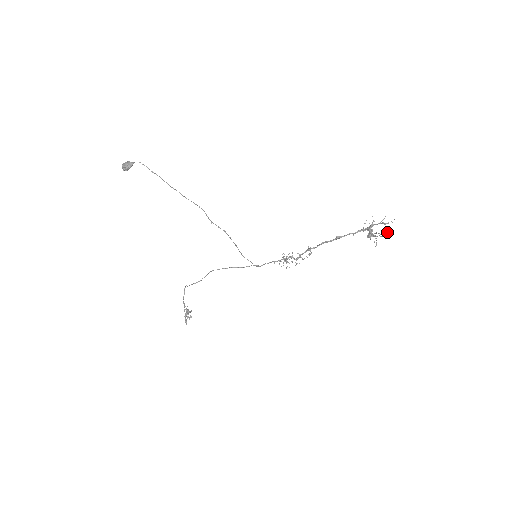
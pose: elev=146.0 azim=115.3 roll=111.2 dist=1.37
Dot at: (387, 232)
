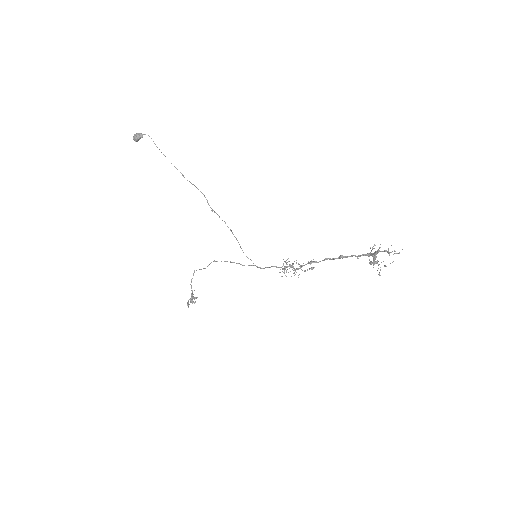
Dot at: (390, 263)
